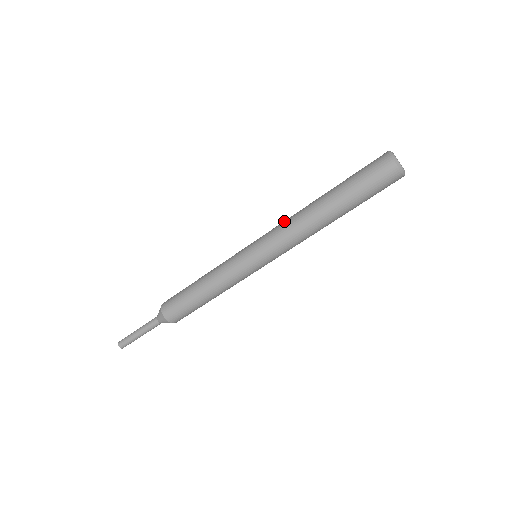
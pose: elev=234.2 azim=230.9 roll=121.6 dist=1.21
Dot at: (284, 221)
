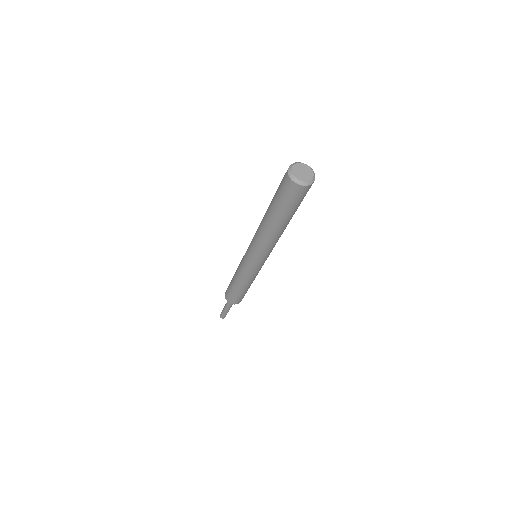
Dot at: (255, 236)
